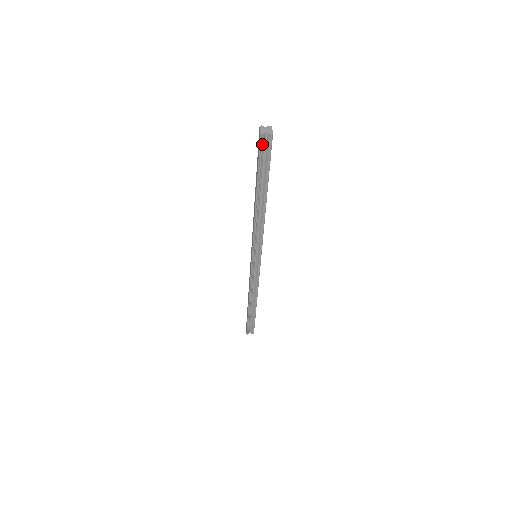
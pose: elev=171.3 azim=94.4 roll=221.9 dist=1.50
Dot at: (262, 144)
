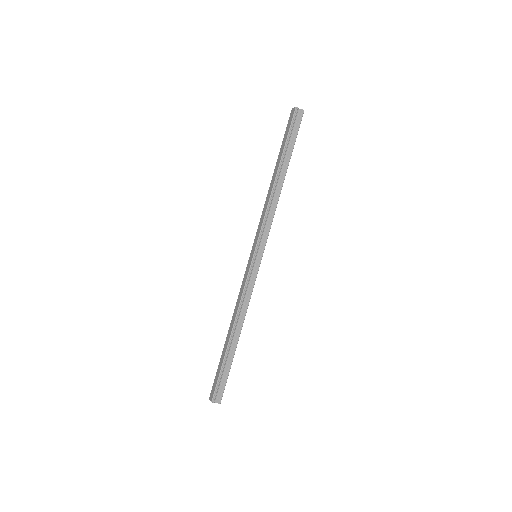
Dot at: (295, 117)
